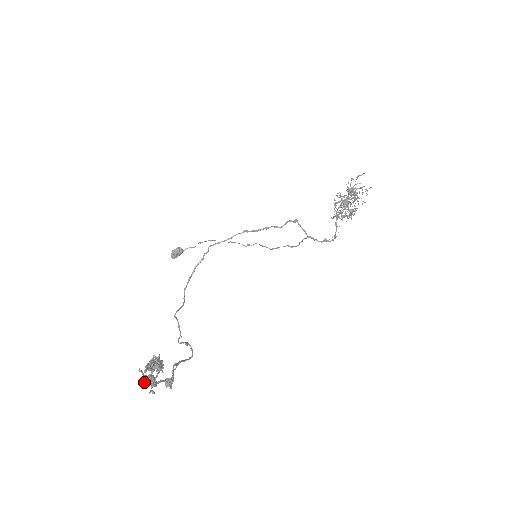
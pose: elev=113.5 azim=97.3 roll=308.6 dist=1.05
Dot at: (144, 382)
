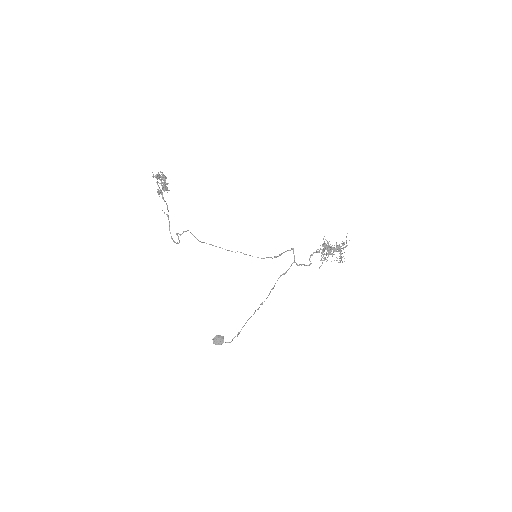
Dot at: (155, 177)
